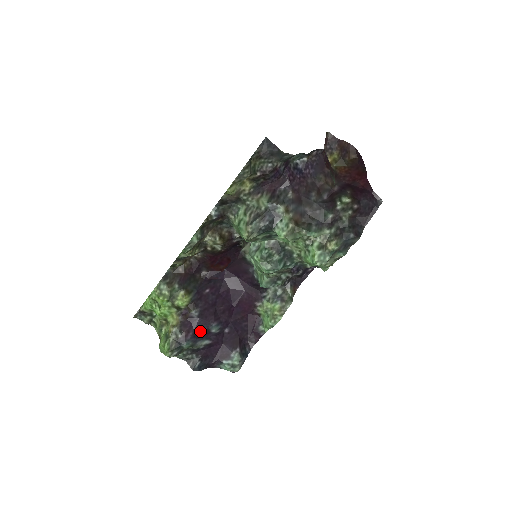
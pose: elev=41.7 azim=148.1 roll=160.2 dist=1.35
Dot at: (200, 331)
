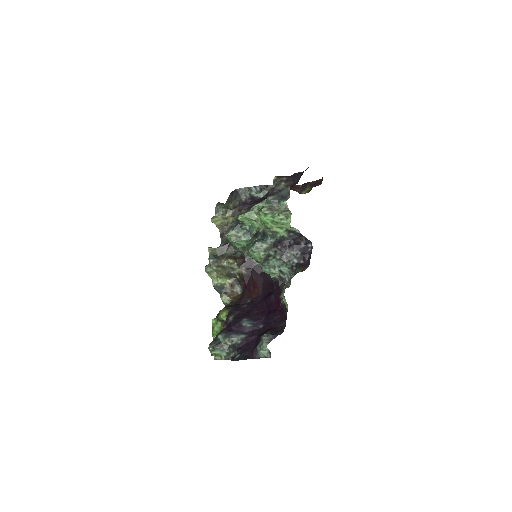
Dot at: (234, 327)
